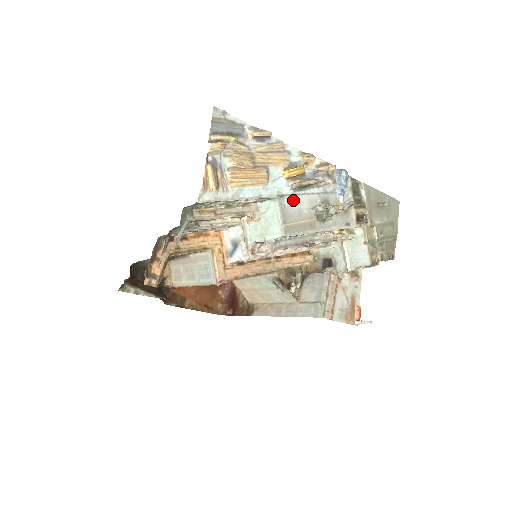
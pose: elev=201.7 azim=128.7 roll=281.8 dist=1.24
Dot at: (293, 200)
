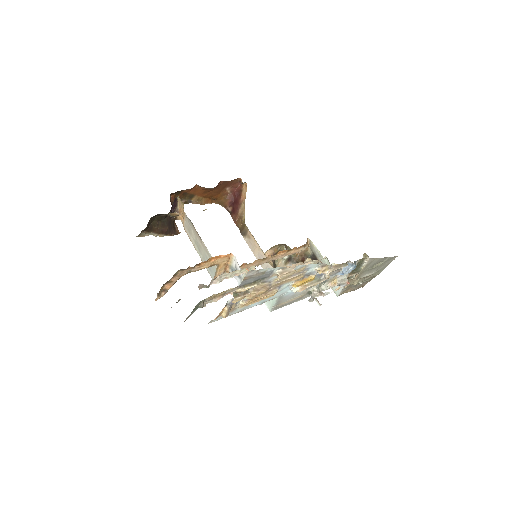
Dot at: occluded
